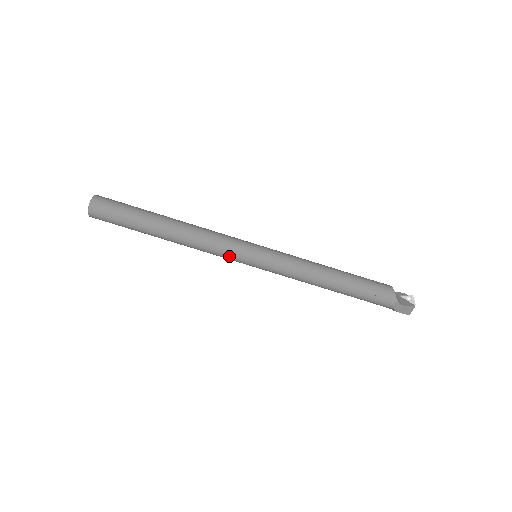
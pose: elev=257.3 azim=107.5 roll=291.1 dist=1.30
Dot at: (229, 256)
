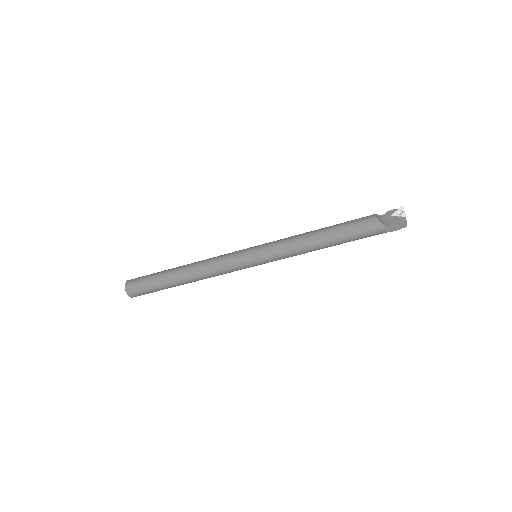
Dot at: (236, 270)
